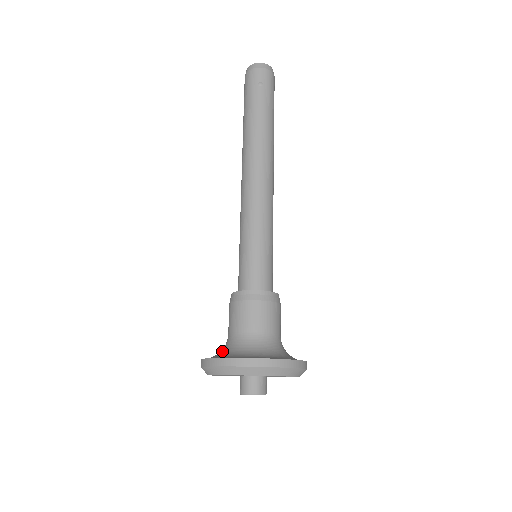
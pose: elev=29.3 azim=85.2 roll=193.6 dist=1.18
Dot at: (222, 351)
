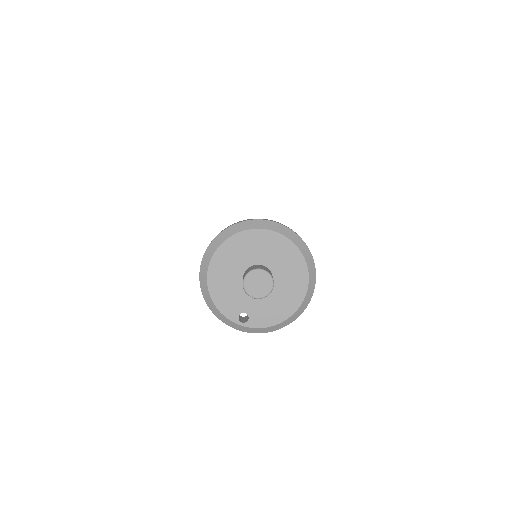
Dot at: occluded
